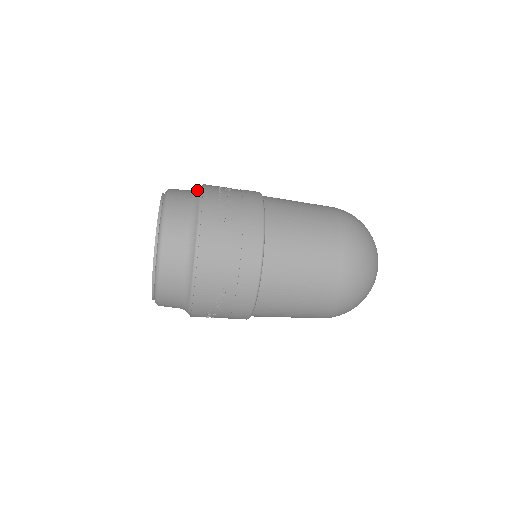
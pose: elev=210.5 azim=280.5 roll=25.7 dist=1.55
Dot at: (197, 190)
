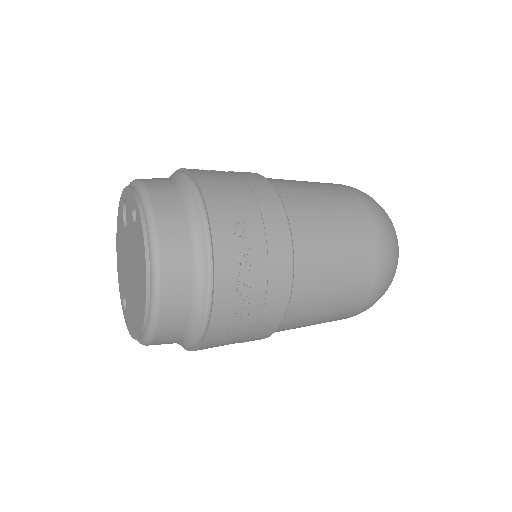
Dot at: (203, 269)
